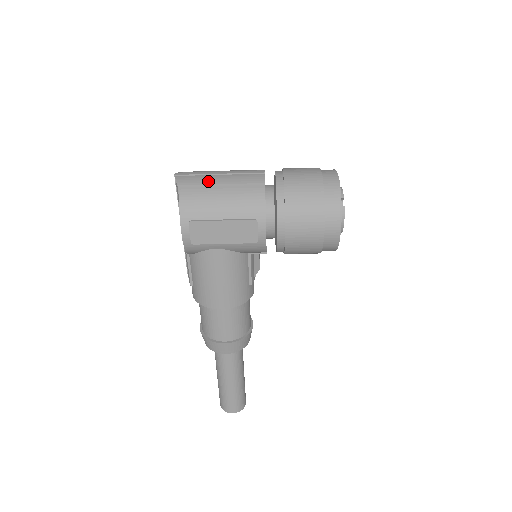
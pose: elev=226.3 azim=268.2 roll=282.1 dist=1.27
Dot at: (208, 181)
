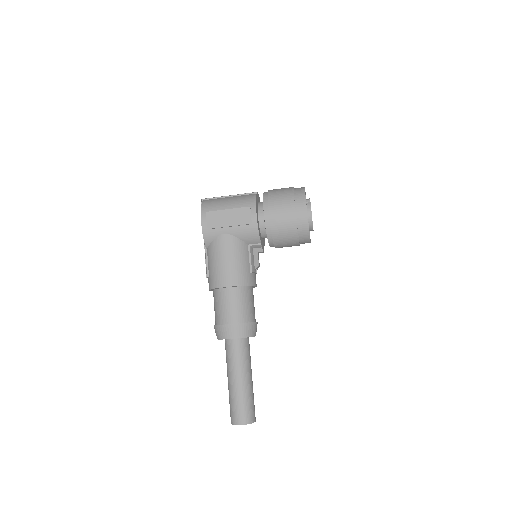
Dot at: (221, 196)
